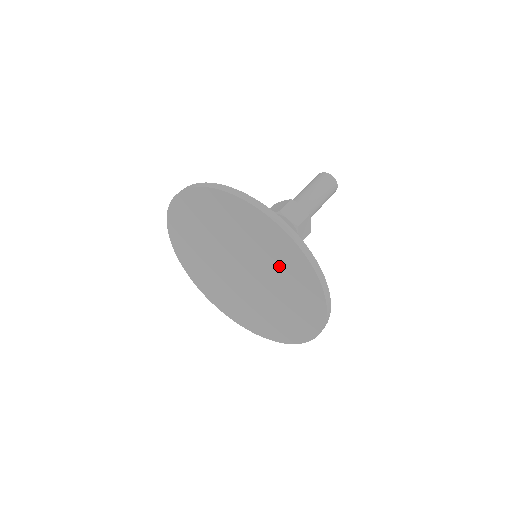
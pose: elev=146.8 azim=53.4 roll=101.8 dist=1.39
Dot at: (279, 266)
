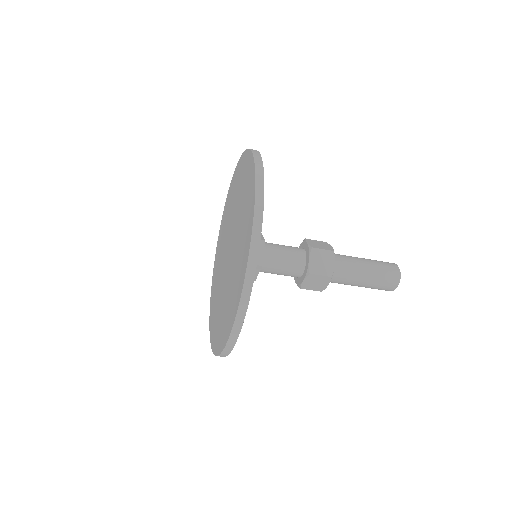
Dot at: (244, 206)
